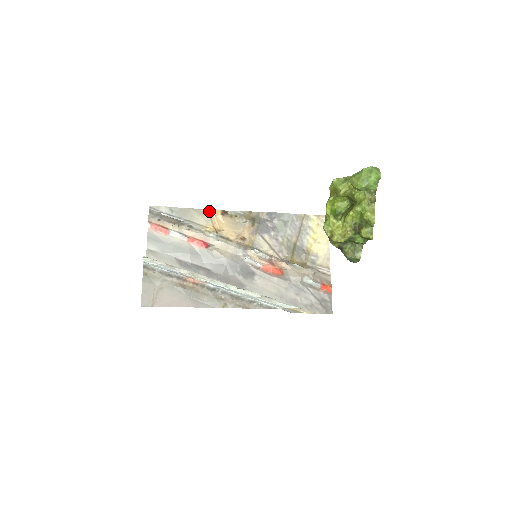
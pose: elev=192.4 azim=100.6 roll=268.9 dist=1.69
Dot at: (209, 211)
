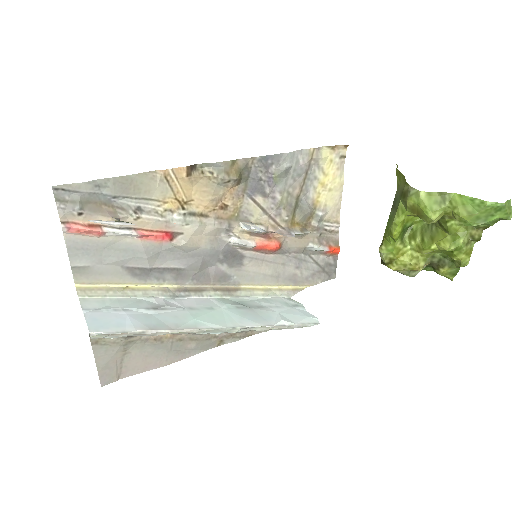
Dot at: (165, 173)
